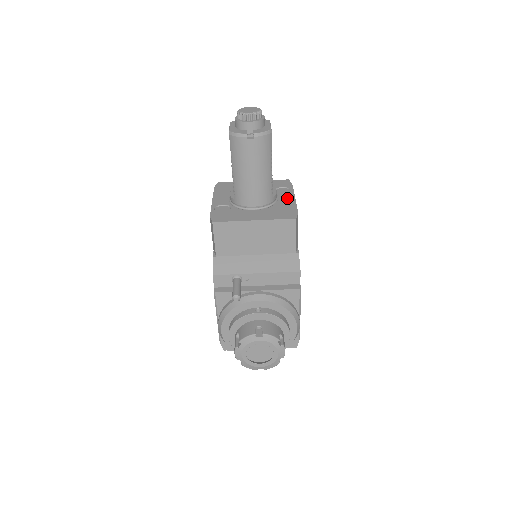
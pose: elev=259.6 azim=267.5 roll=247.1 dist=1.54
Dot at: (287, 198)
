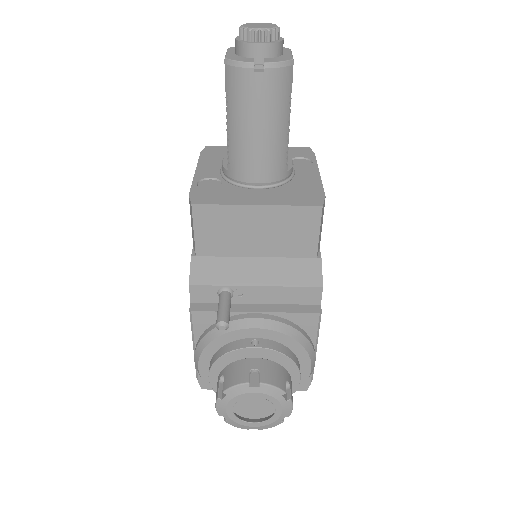
Dot at: (308, 173)
